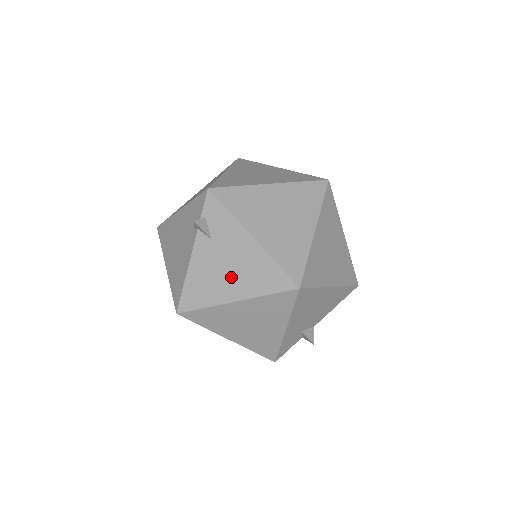
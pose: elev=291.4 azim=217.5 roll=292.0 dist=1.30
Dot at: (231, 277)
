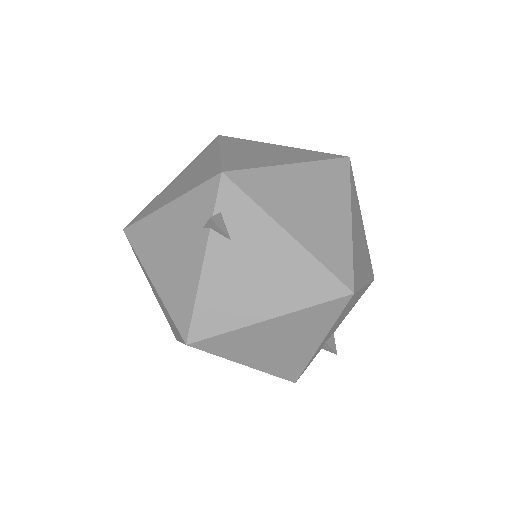
Dot at: (262, 288)
